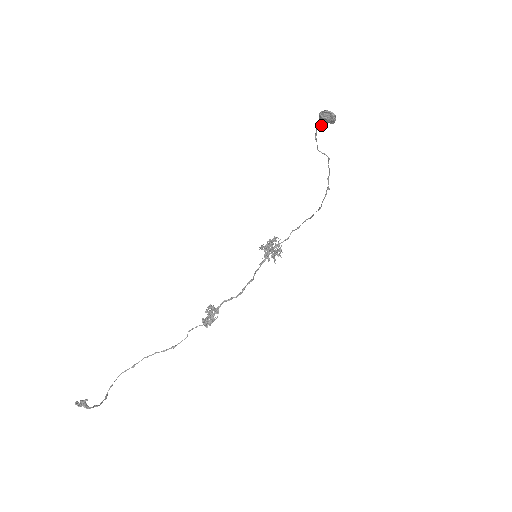
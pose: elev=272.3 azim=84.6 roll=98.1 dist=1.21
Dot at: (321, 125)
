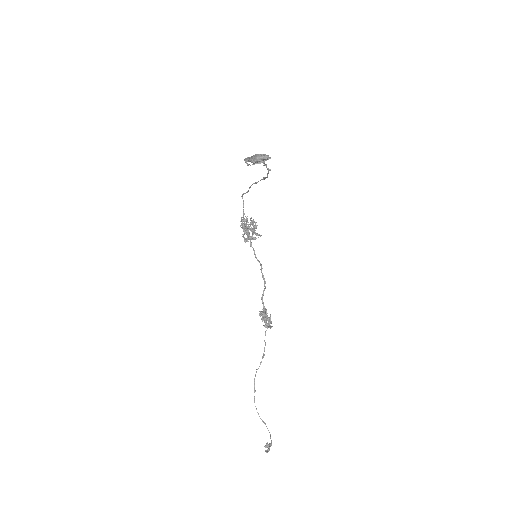
Dot at: (249, 158)
